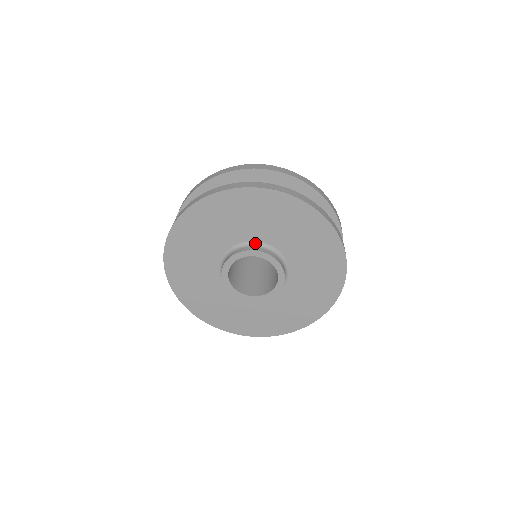
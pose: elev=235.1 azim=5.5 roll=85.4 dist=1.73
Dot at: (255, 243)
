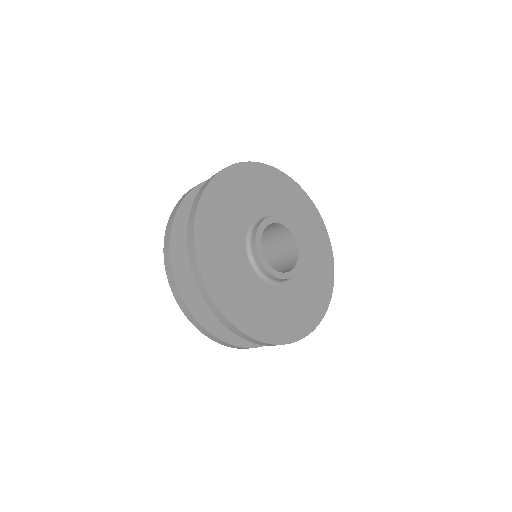
Dot at: occluded
